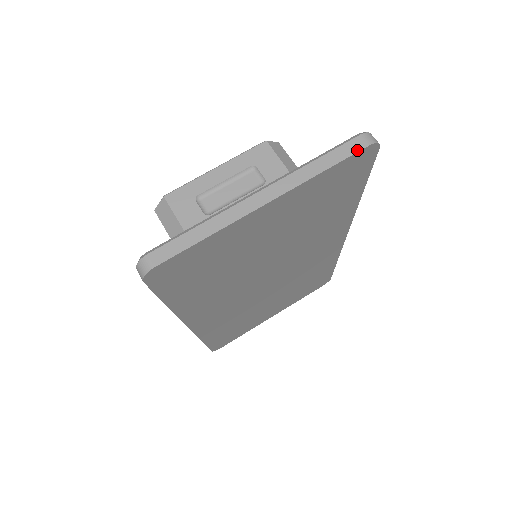
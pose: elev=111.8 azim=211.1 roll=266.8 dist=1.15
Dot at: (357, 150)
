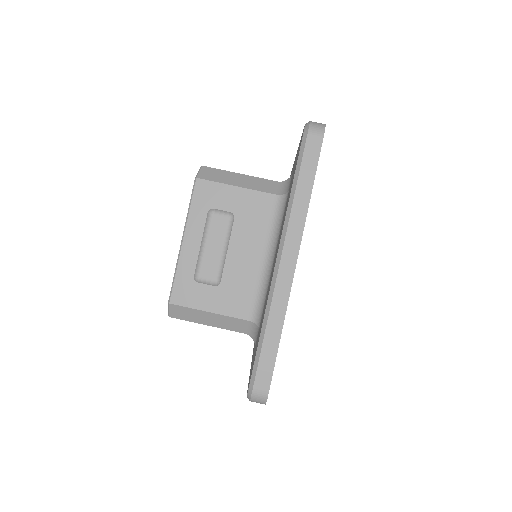
Dot at: (318, 151)
